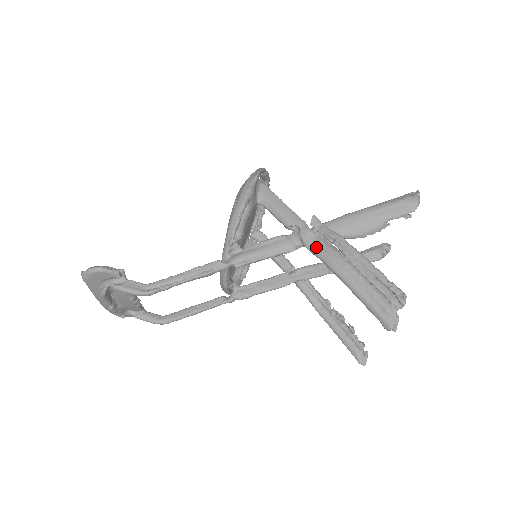
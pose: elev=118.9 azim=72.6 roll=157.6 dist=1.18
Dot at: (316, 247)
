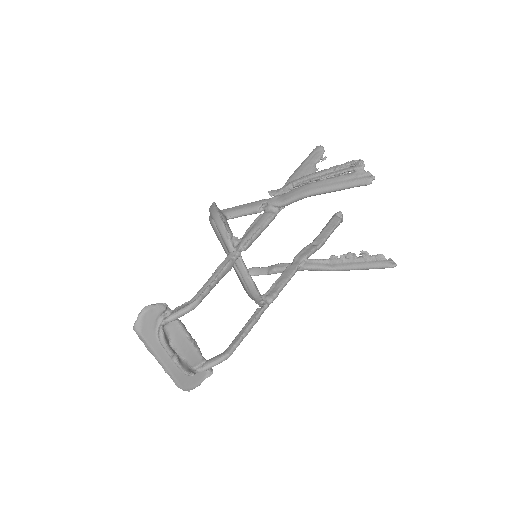
Dot at: (285, 198)
